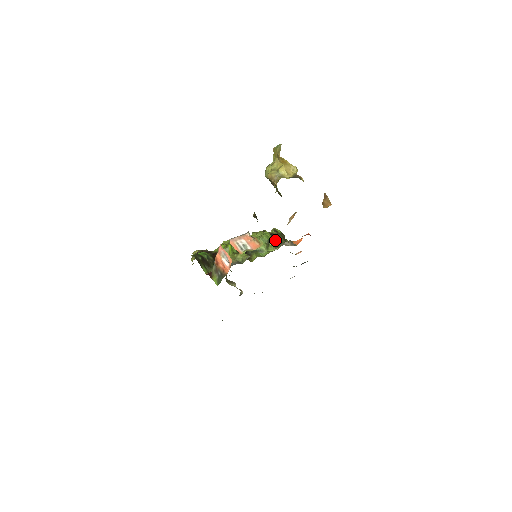
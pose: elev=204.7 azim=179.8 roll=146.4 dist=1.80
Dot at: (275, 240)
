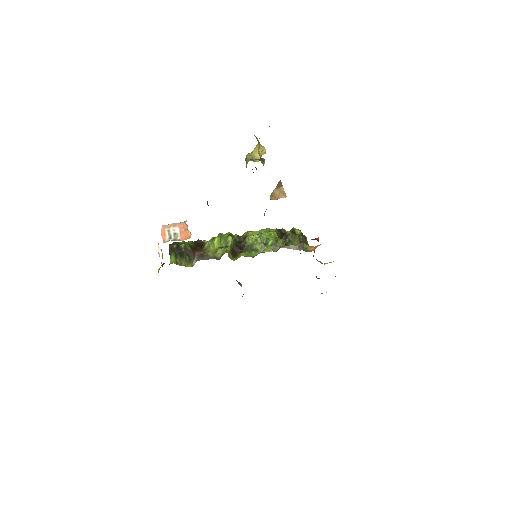
Dot at: (277, 240)
